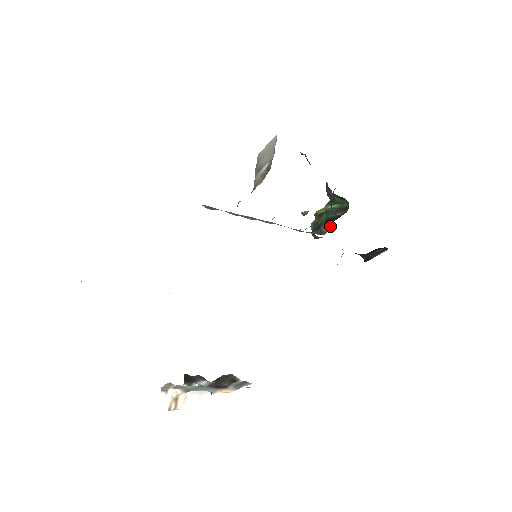
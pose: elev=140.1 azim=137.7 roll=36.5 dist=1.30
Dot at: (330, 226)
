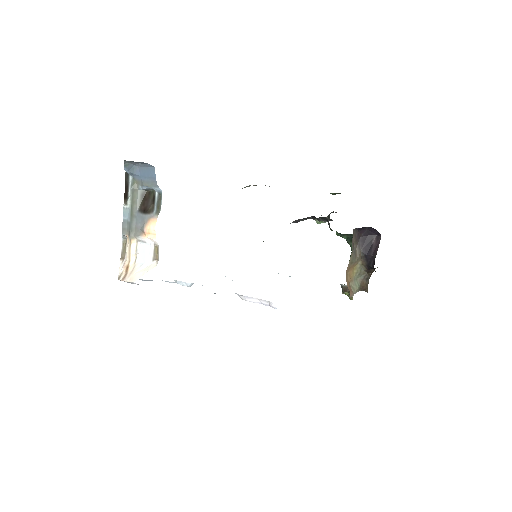
Dot at: occluded
